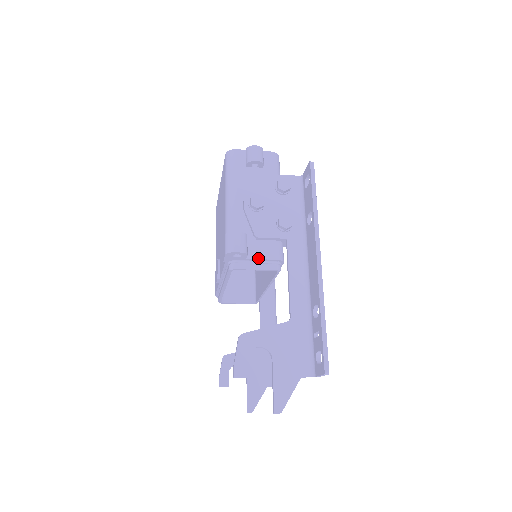
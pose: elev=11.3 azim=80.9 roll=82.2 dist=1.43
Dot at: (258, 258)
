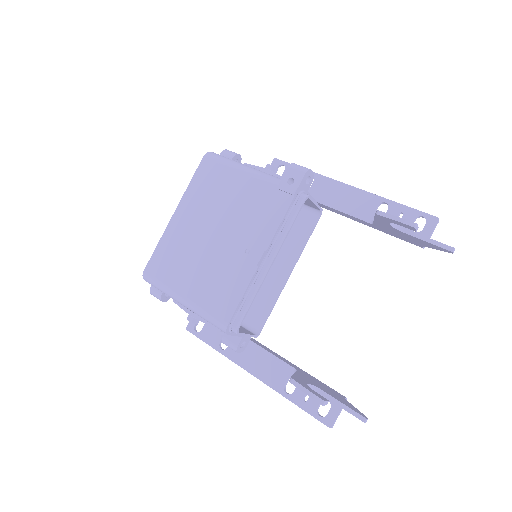
Dot at: (310, 195)
